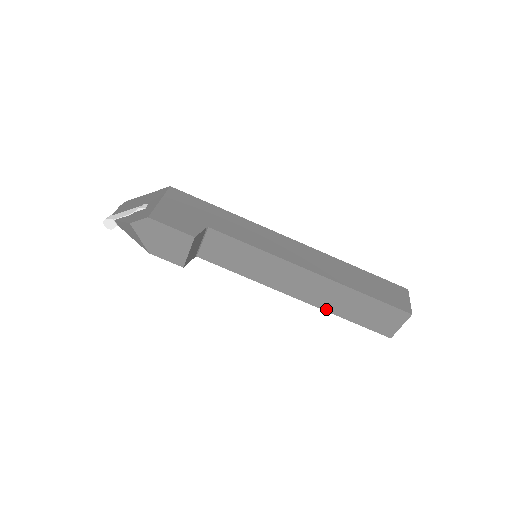
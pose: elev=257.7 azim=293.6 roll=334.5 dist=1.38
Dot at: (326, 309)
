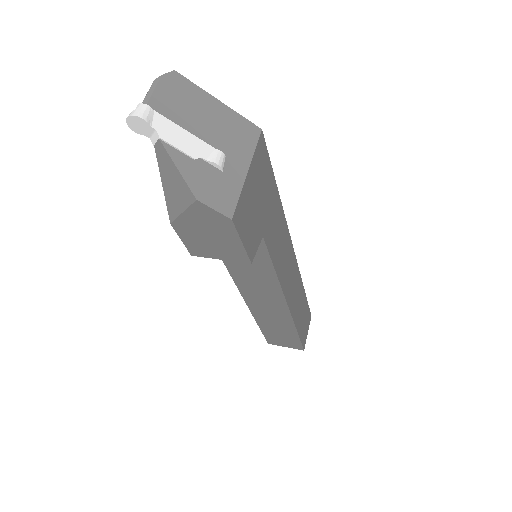
Dot at: (255, 316)
